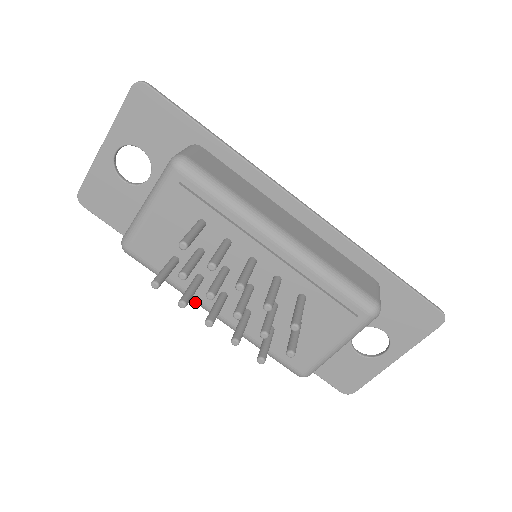
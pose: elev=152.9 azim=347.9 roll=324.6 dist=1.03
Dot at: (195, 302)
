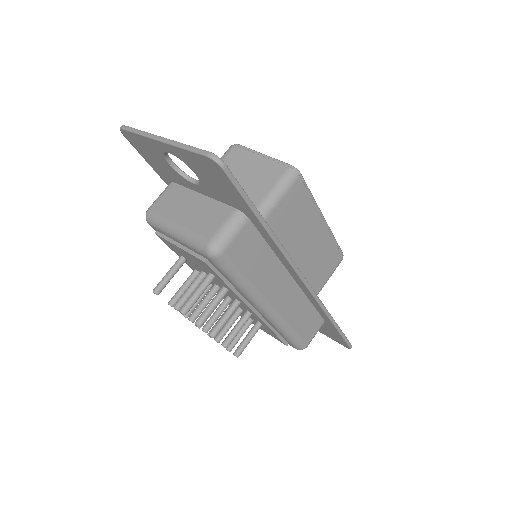
Dot at: occluded
